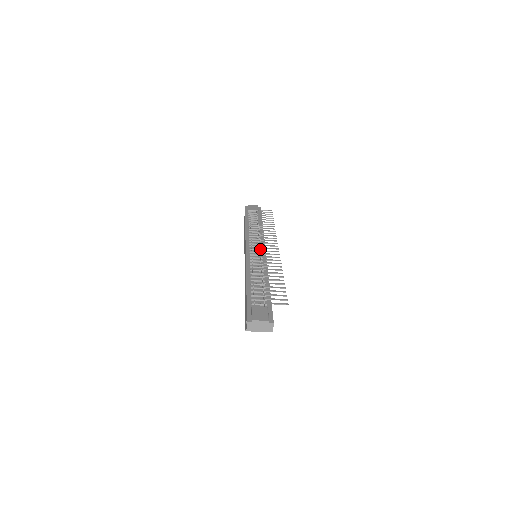
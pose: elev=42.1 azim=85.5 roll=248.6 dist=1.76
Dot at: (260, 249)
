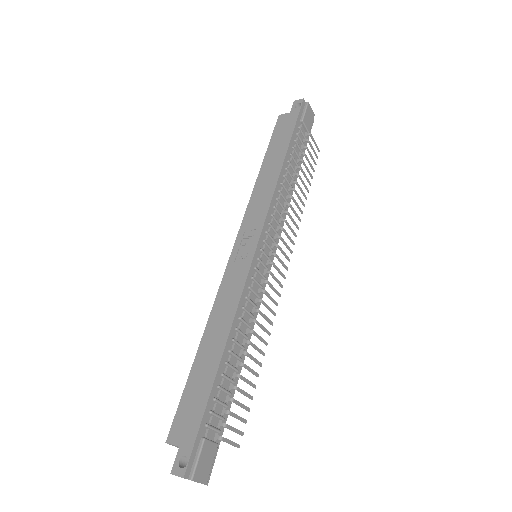
Dot at: (270, 259)
